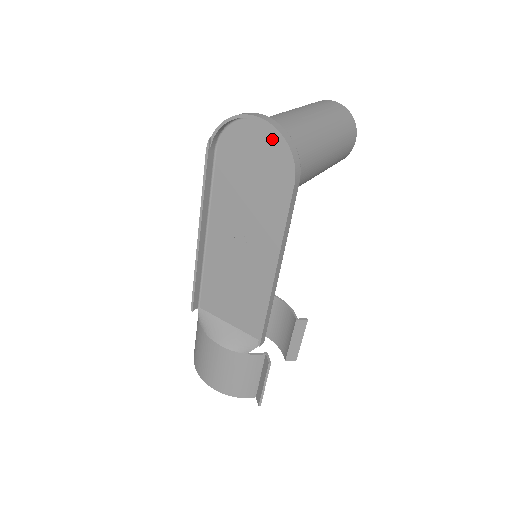
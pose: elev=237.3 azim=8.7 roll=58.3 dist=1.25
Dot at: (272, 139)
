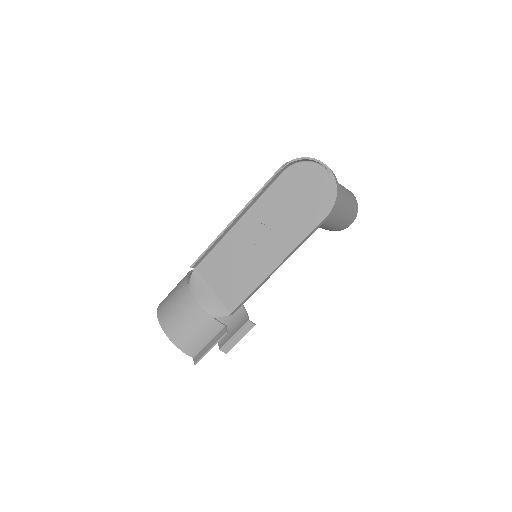
Dot at: (327, 184)
